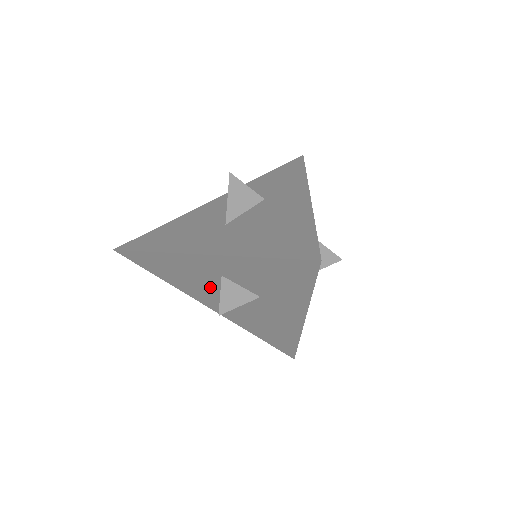
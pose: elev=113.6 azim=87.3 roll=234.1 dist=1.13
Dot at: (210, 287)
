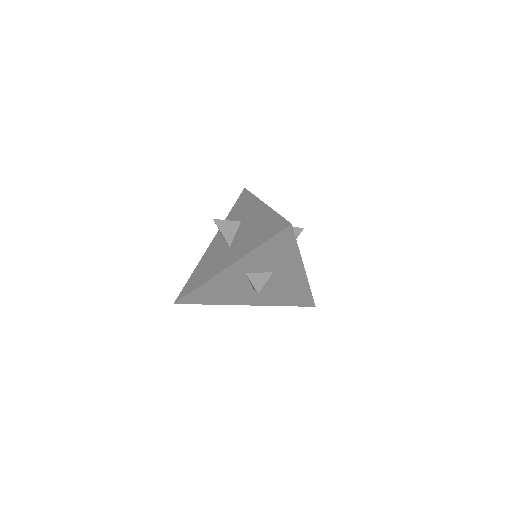
Dot at: (242, 288)
